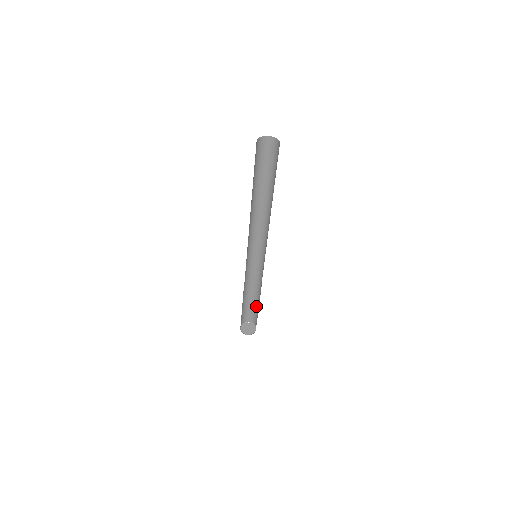
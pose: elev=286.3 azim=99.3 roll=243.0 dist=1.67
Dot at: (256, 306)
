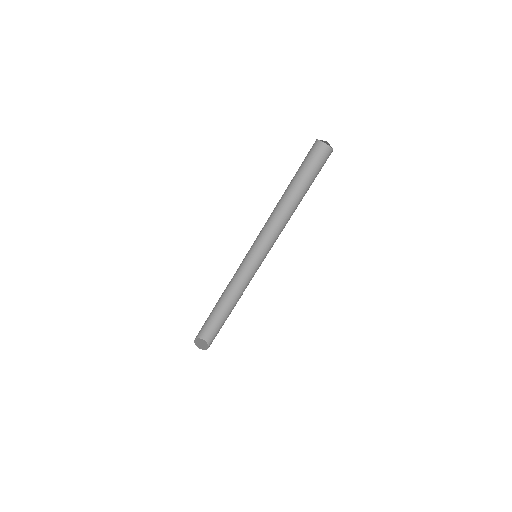
Dot at: (222, 320)
